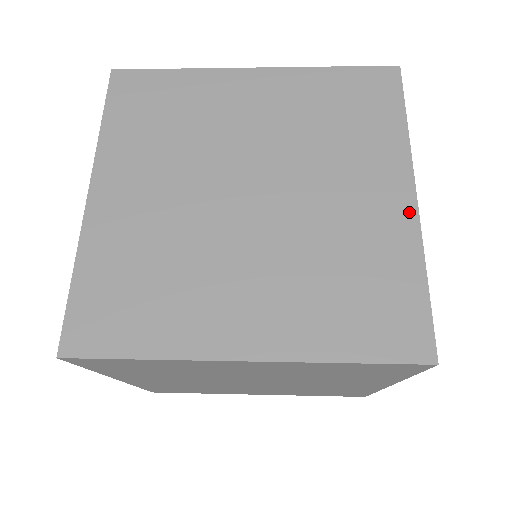
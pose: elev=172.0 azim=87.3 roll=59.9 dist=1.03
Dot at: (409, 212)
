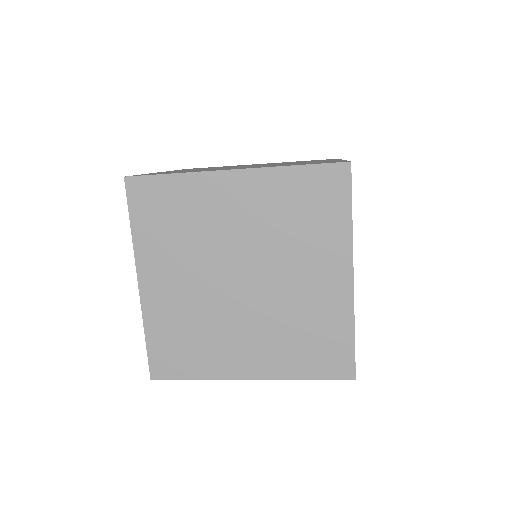
Dot at: (347, 290)
